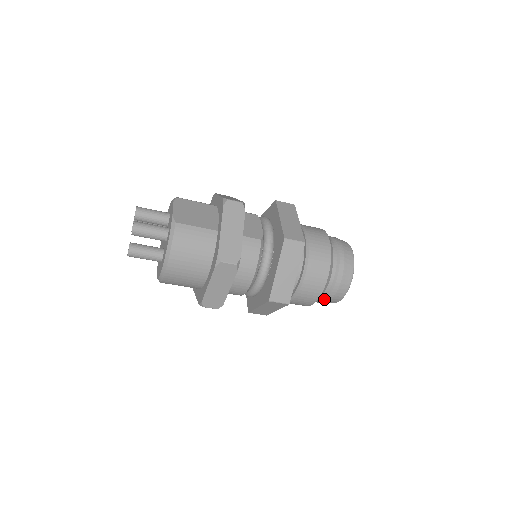
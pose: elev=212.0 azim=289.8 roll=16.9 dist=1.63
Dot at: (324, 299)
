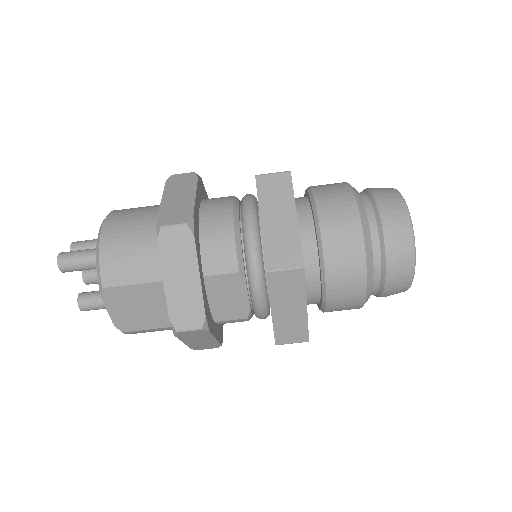
Dot at: (376, 211)
